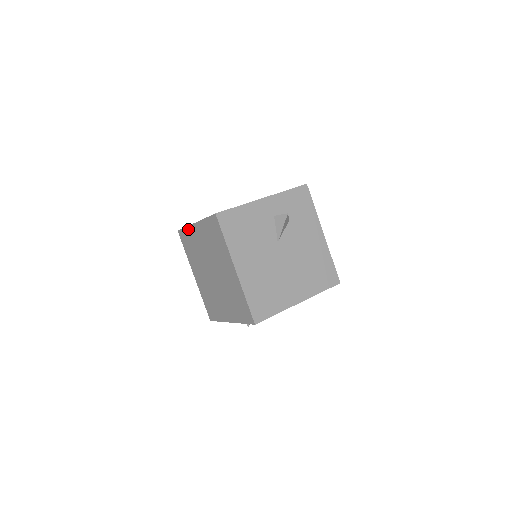
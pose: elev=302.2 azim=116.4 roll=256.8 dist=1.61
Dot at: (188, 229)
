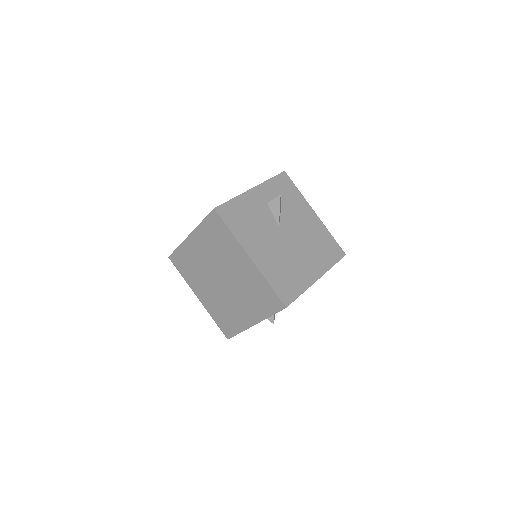
Dot at: (182, 247)
